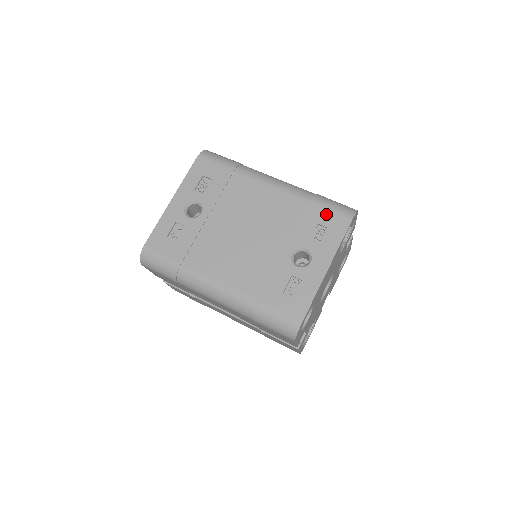
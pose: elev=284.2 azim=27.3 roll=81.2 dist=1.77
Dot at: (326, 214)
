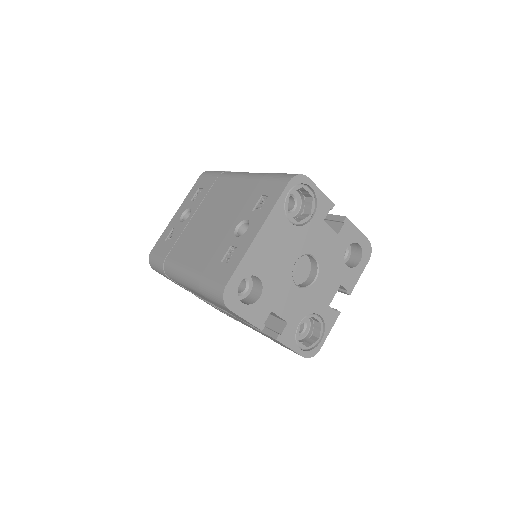
Dot at: (270, 184)
